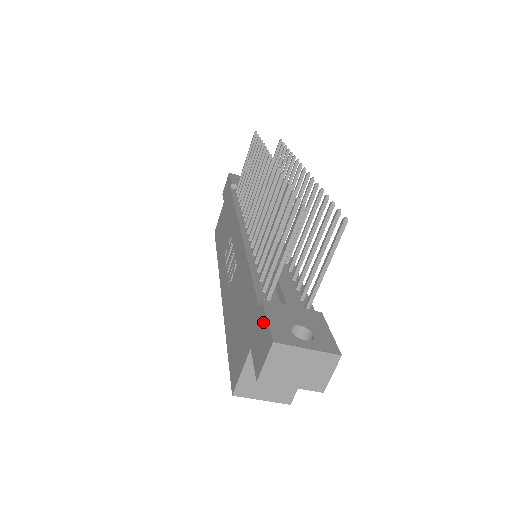
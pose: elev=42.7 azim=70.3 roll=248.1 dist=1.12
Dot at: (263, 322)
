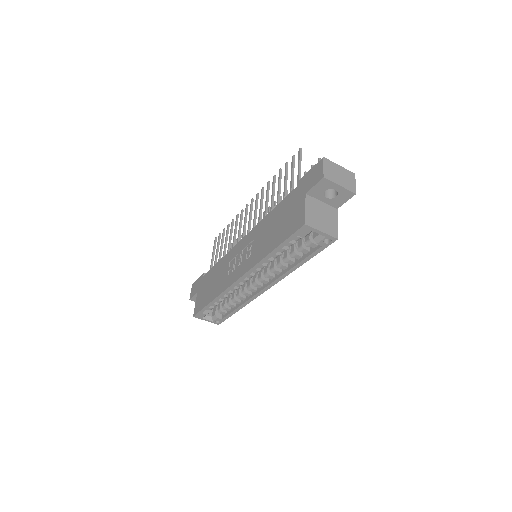
Dot at: (308, 174)
